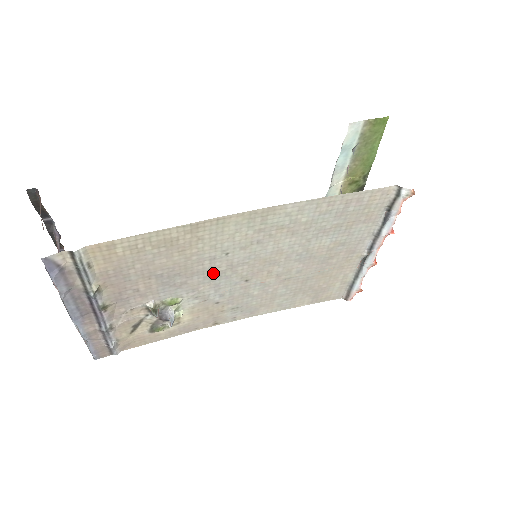
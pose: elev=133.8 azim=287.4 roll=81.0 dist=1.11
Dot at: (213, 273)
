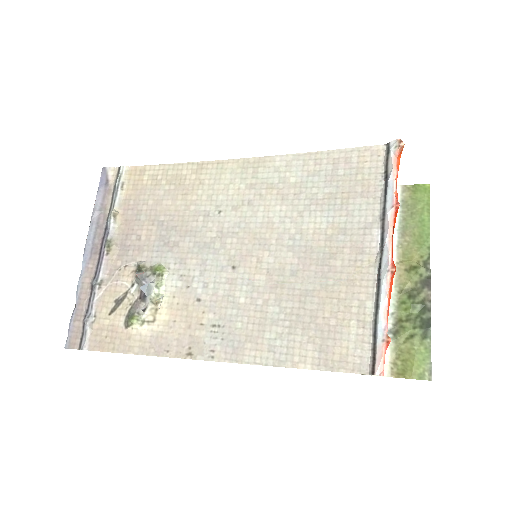
Dot at: (204, 239)
